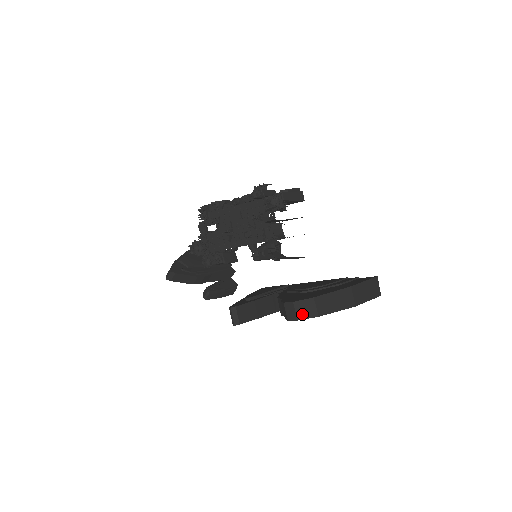
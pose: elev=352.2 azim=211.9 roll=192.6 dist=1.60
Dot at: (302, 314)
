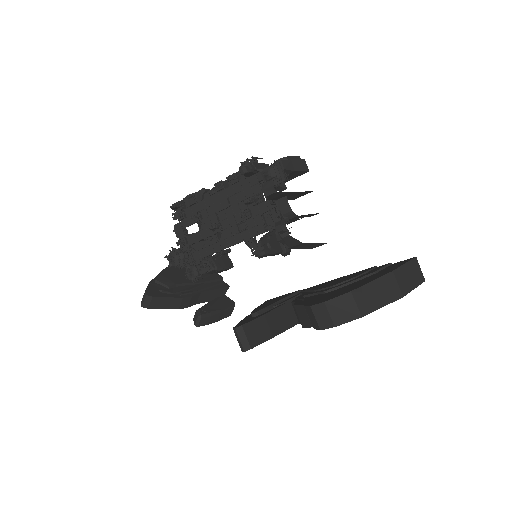
Dot at: (339, 317)
